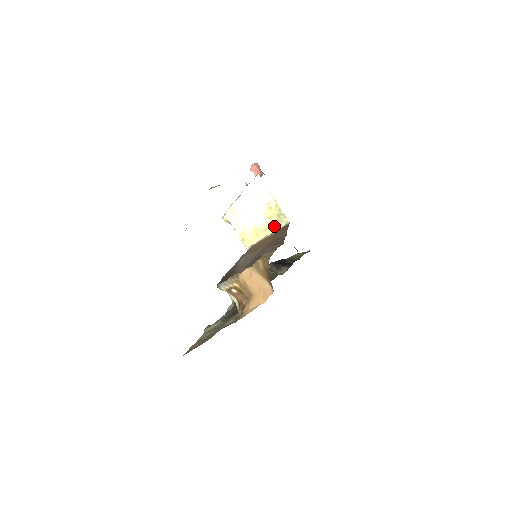
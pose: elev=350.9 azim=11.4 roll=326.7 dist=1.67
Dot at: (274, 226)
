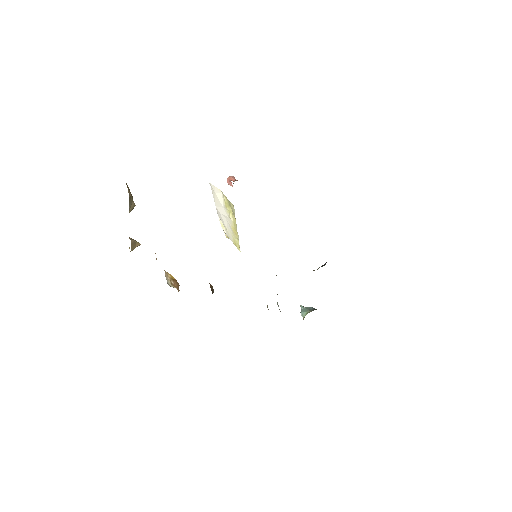
Dot at: (234, 217)
